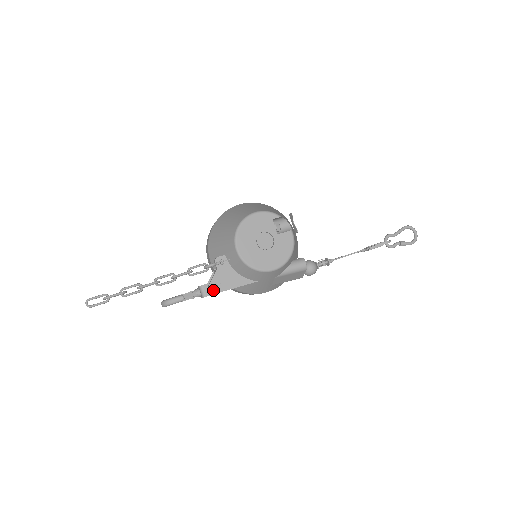
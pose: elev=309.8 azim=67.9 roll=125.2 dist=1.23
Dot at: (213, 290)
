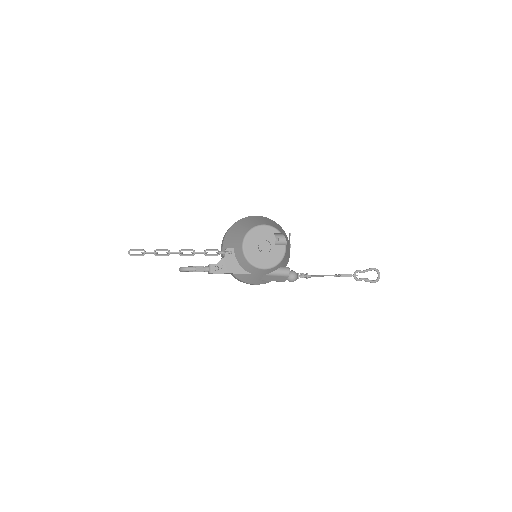
Dot at: (218, 270)
